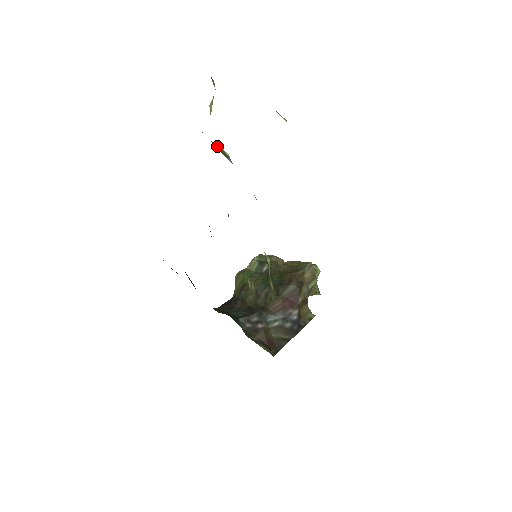
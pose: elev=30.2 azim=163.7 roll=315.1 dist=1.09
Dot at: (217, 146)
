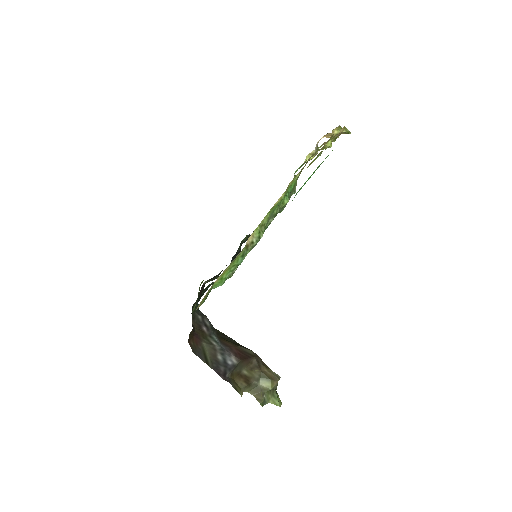
Dot at: occluded
